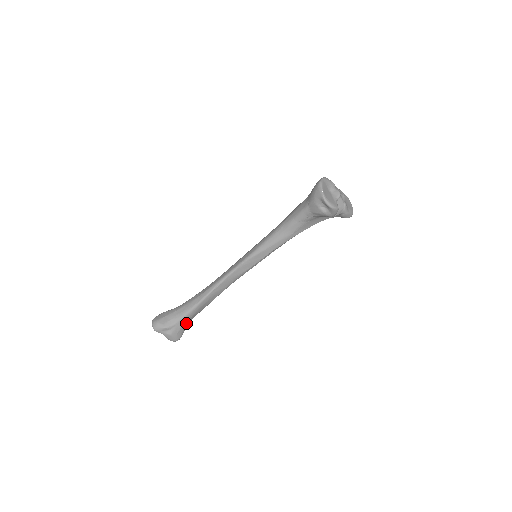
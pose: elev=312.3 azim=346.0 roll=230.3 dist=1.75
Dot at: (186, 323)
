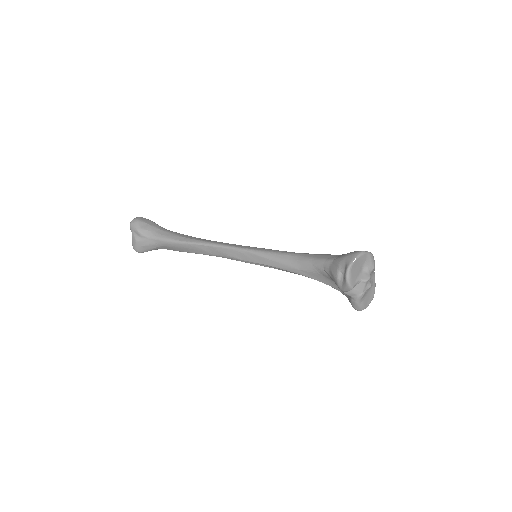
Dot at: (156, 246)
